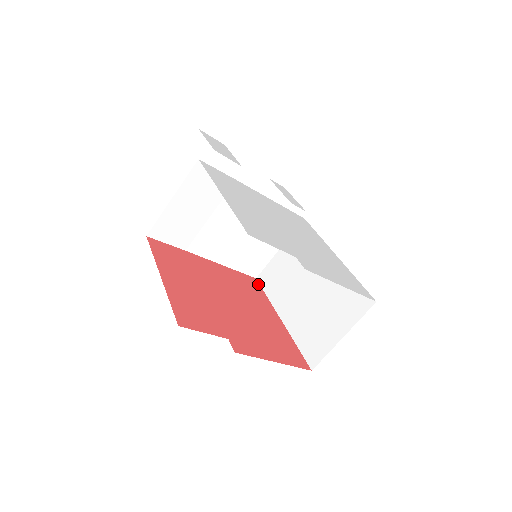
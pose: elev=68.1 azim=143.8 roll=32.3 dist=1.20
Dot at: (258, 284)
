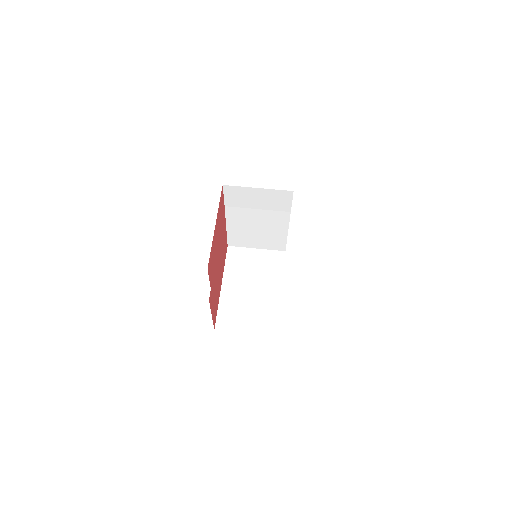
Dot at: (227, 251)
